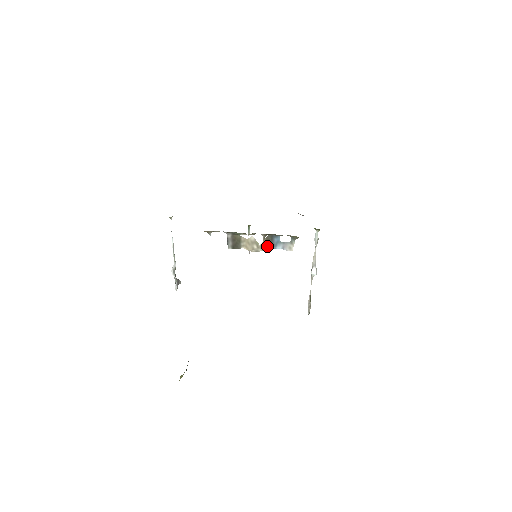
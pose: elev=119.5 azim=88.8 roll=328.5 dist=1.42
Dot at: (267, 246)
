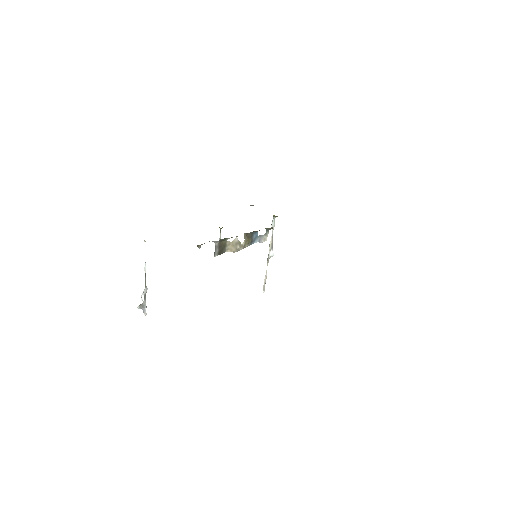
Dot at: (247, 243)
